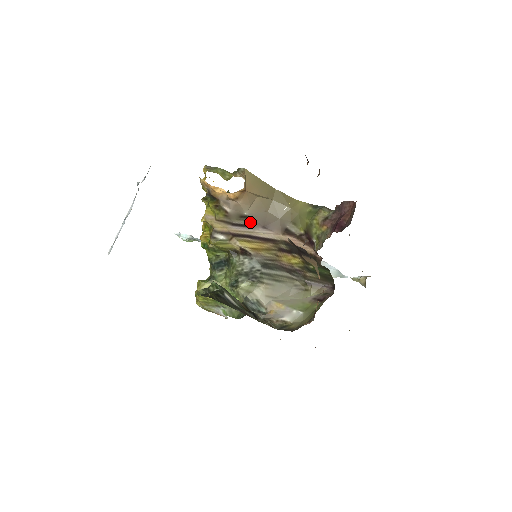
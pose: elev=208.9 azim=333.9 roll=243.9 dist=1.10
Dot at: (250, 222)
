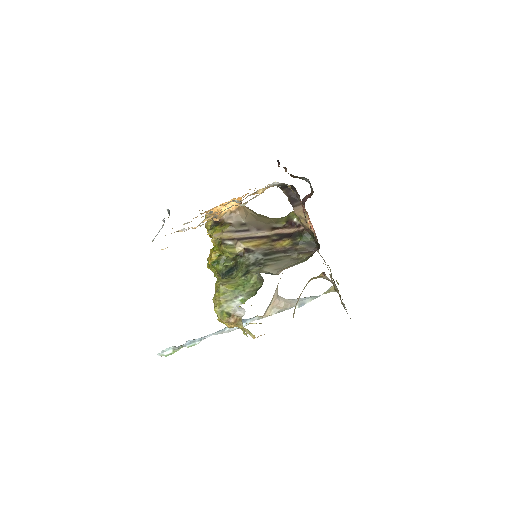
Dot at: (248, 227)
